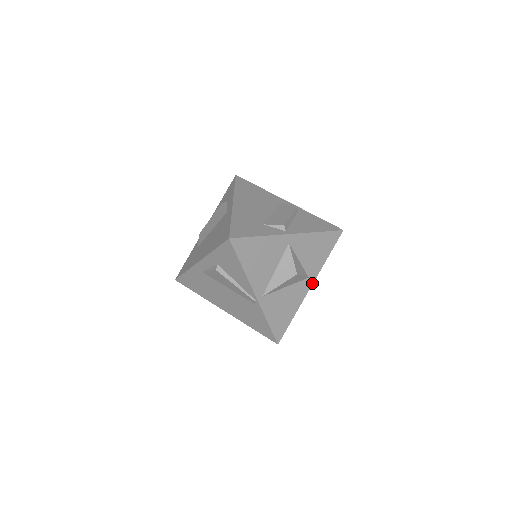
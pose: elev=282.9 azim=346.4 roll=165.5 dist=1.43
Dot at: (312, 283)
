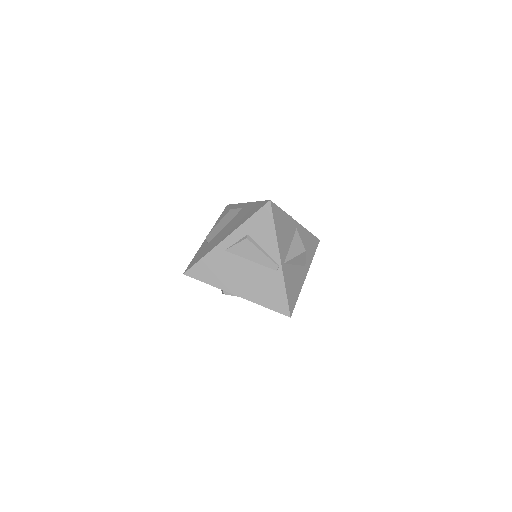
Dot at: occluded
